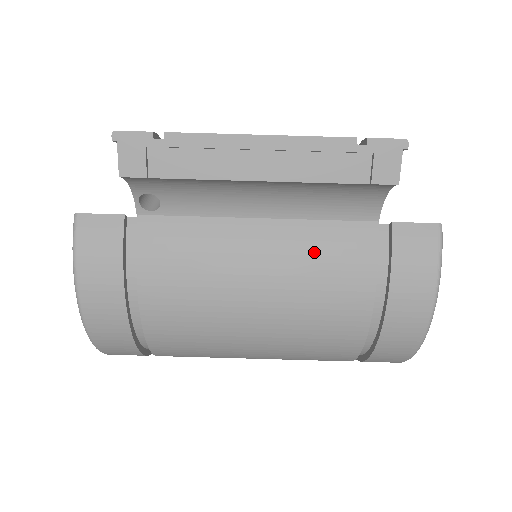
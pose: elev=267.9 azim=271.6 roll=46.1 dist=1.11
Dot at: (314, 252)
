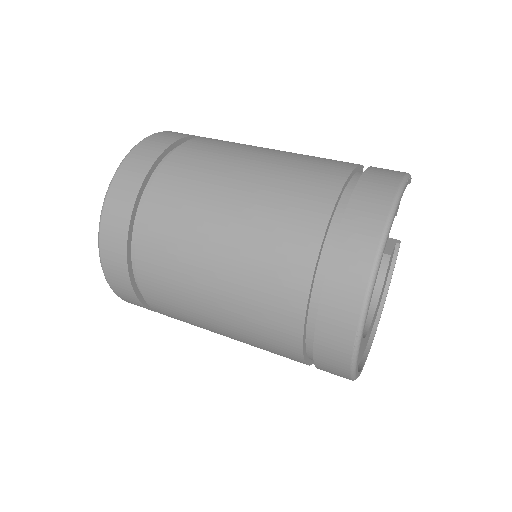
Dot at: (313, 157)
